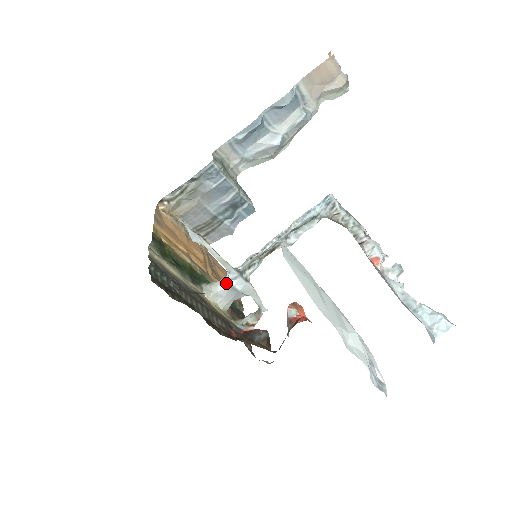
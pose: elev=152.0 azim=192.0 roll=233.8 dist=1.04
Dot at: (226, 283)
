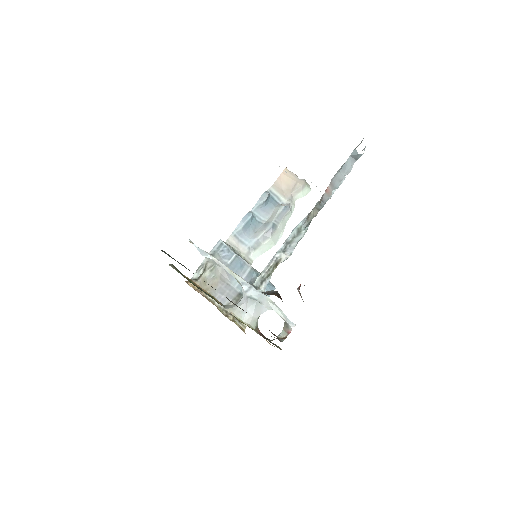
Dot at: (244, 297)
